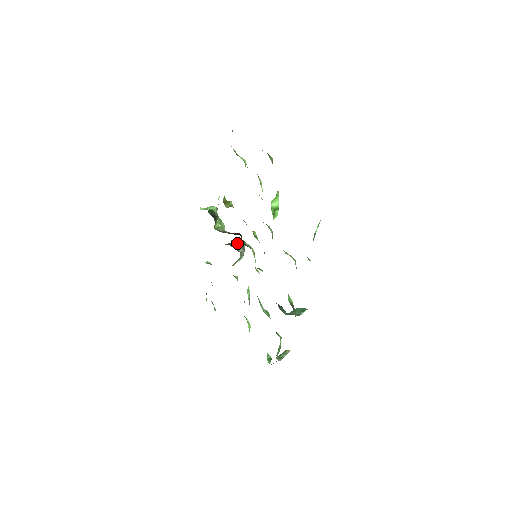
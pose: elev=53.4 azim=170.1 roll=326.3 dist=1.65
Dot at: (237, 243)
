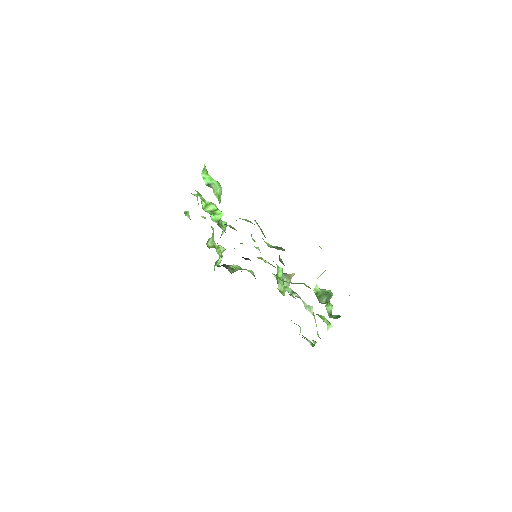
Dot at: occluded
